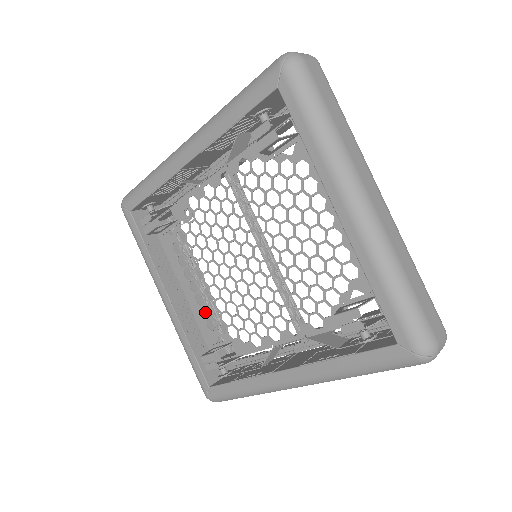
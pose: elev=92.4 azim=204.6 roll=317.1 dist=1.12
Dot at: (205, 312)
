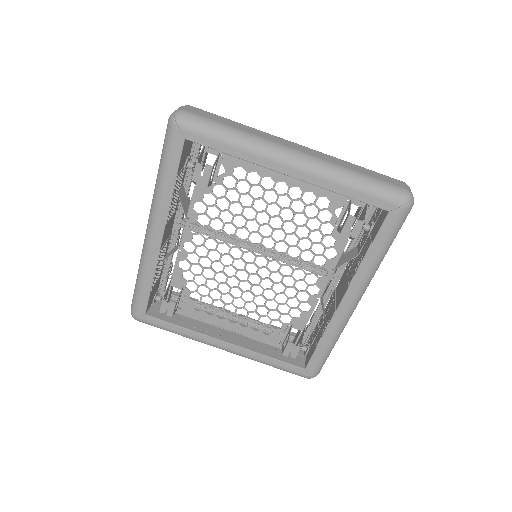
Dot at: occluded
